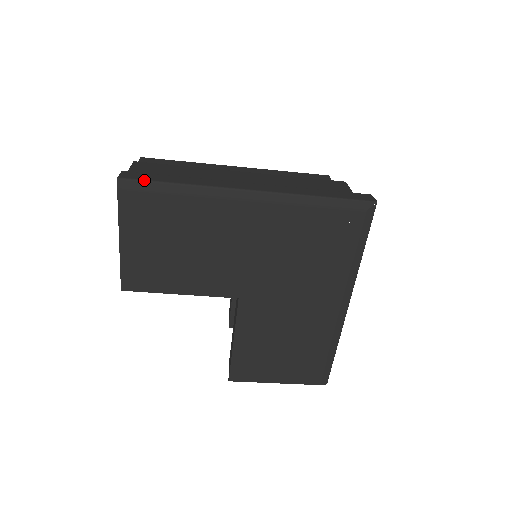
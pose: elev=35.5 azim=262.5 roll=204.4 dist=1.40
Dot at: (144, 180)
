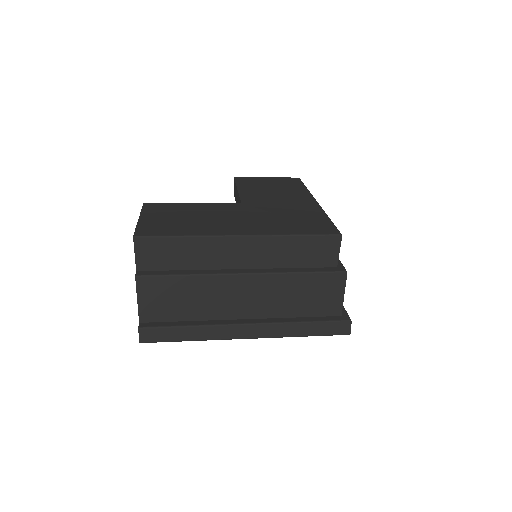
Dot at: occluded
